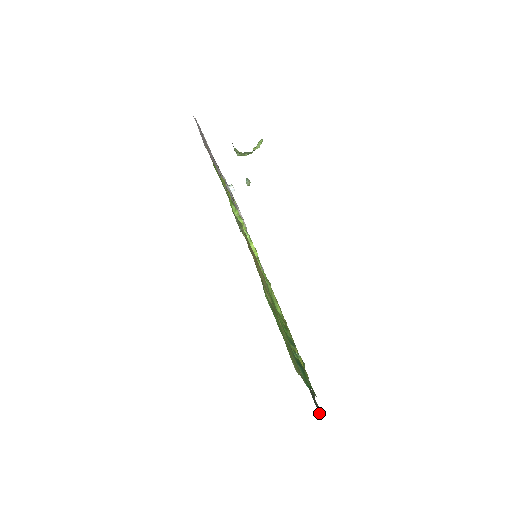
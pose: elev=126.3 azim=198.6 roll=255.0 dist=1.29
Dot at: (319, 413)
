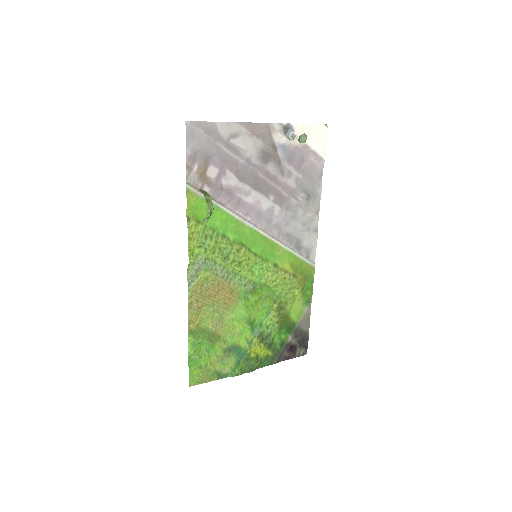
Dot at: (288, 359)
